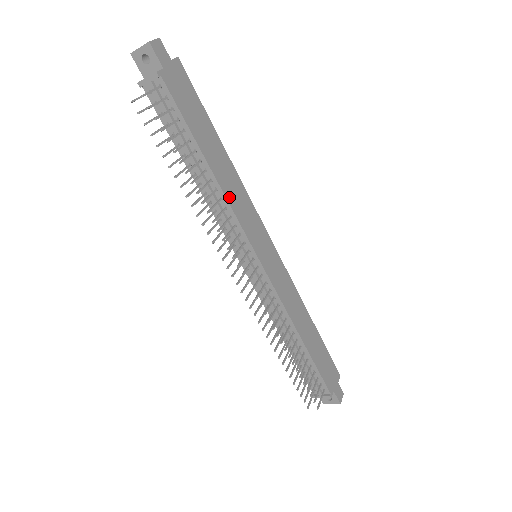
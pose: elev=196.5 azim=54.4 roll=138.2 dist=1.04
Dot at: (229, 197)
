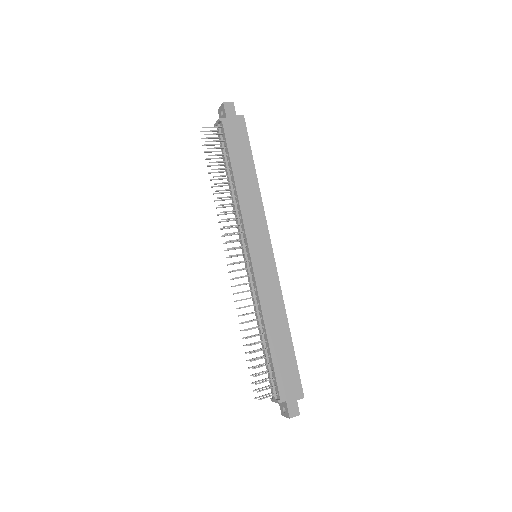
Dot at: (243, 204)
